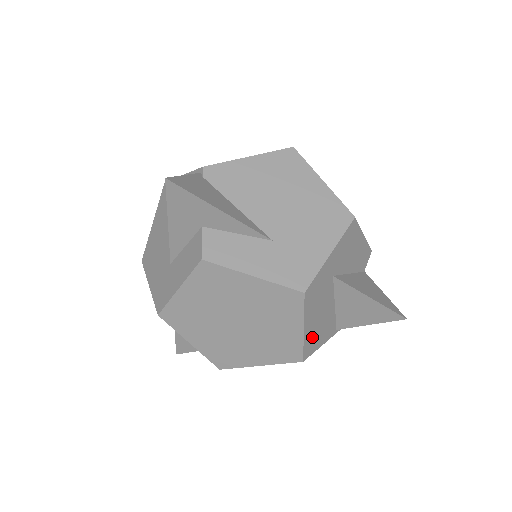
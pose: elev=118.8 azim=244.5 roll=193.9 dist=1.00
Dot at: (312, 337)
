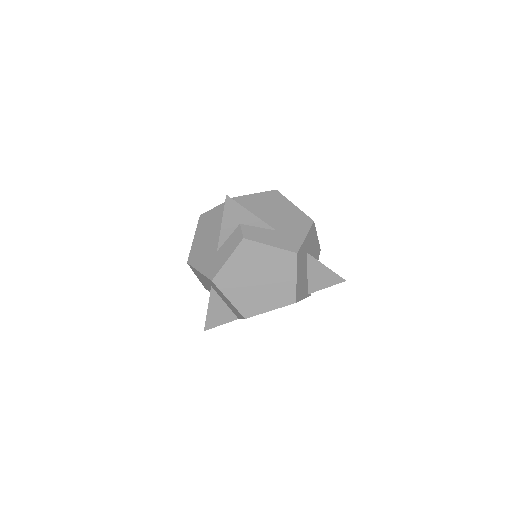
Dot at: (299, 288)
